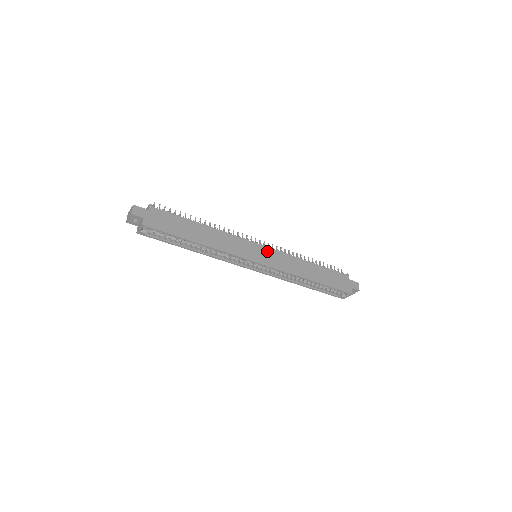
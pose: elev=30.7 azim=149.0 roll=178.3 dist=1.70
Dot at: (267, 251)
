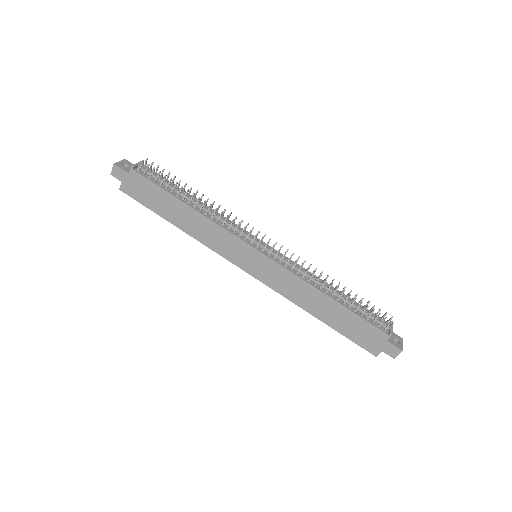
Dot at: (265, 262)
